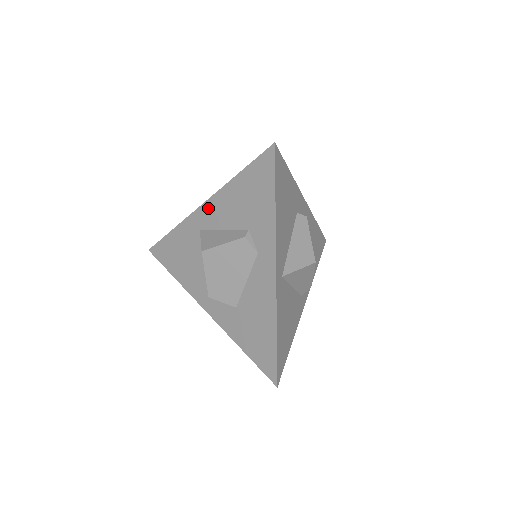
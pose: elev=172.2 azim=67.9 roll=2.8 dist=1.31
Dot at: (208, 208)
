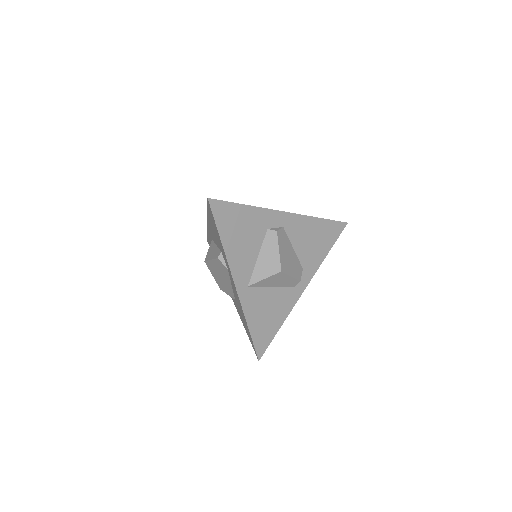
Dot at: occluded
